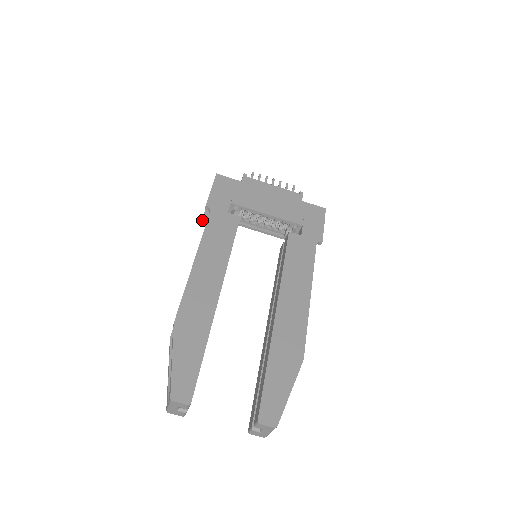
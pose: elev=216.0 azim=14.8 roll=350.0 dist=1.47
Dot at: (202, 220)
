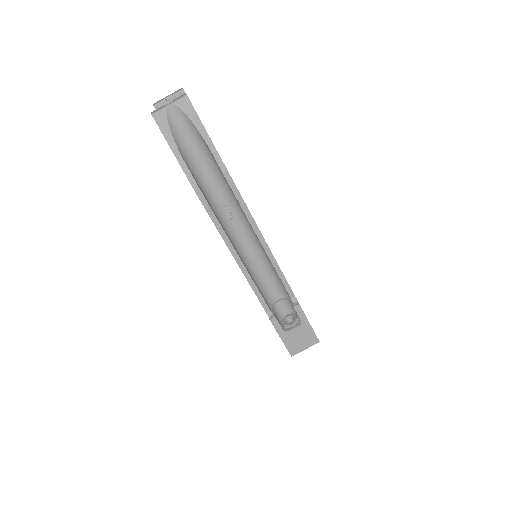
Dot at: occluded
